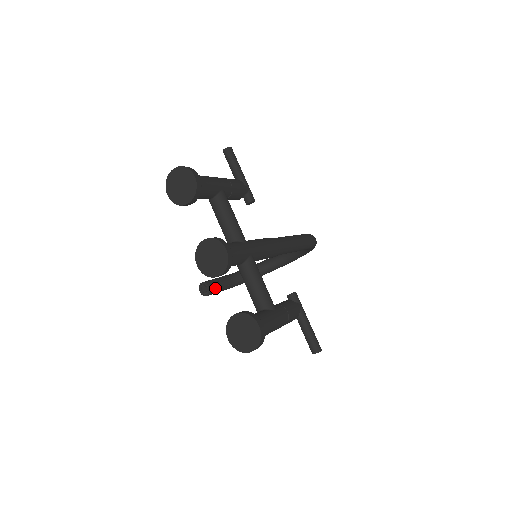
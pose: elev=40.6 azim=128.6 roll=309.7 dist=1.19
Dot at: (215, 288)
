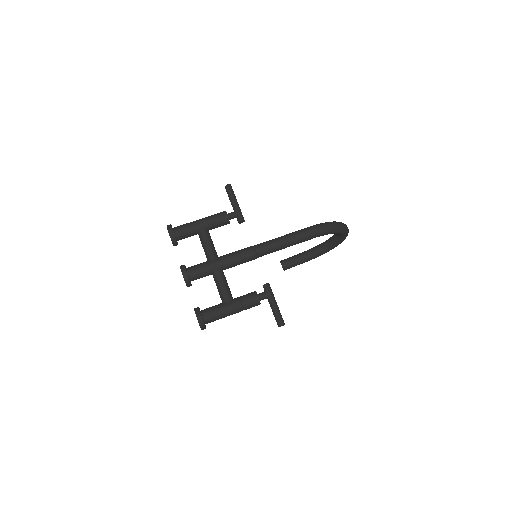
Dot at: (288, 265)
